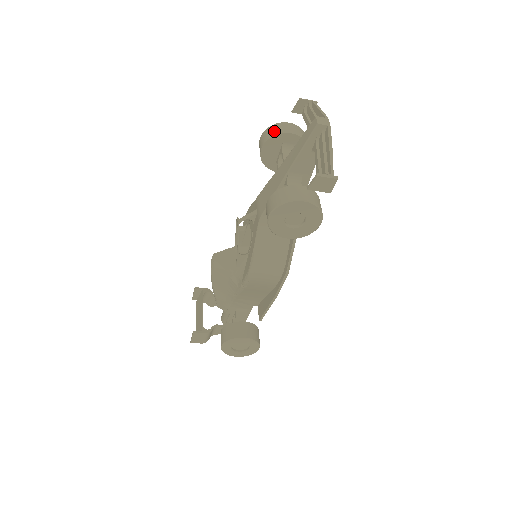
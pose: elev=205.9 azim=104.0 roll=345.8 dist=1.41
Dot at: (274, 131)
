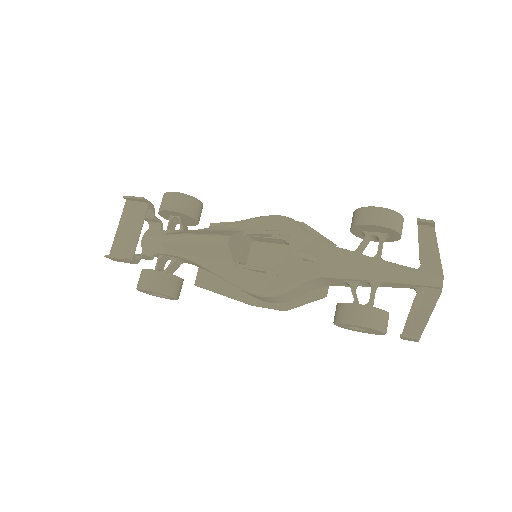
Dot at: (395, 223)
